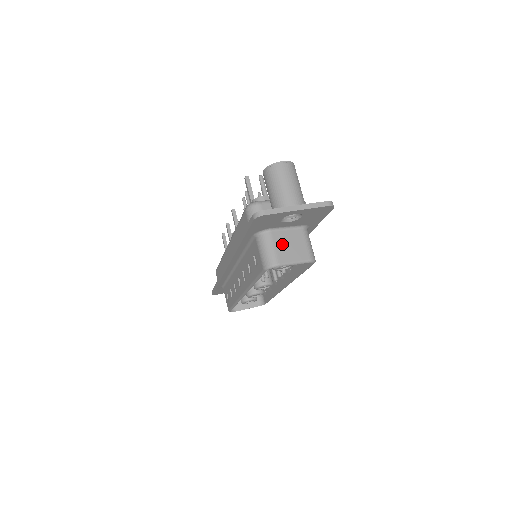
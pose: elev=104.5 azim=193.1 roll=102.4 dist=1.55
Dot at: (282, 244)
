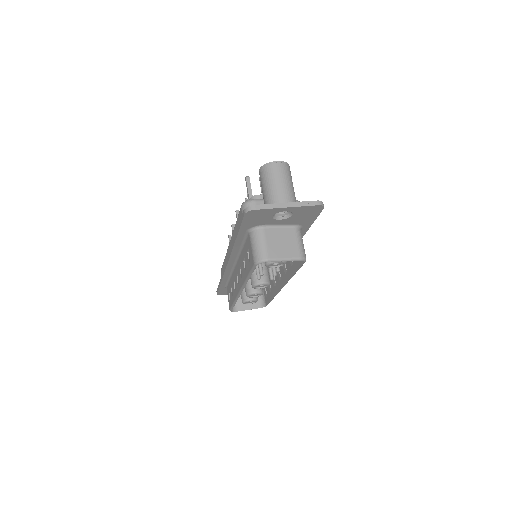
Dot at: (273, 241)
